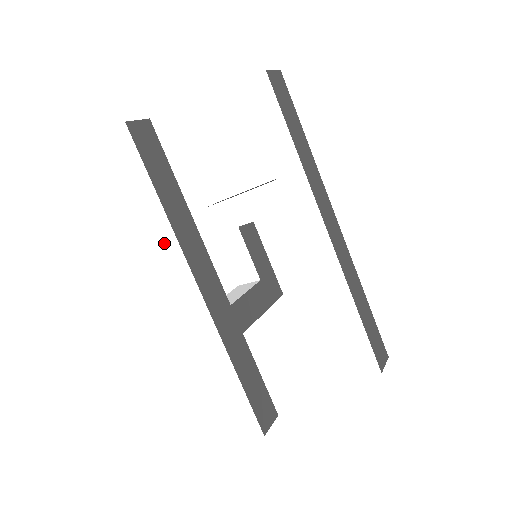
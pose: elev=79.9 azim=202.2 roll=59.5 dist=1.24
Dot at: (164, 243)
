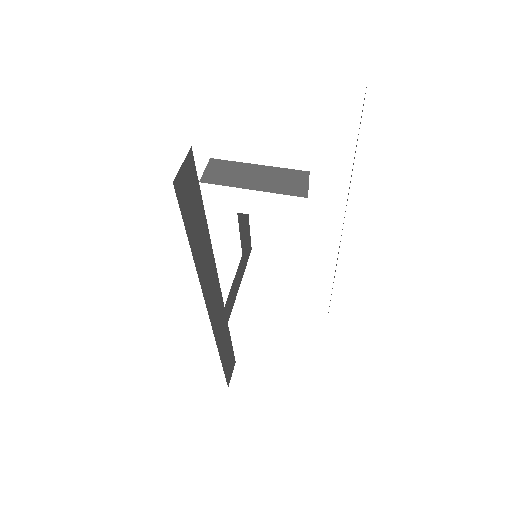
Dot at: (180, 284)
